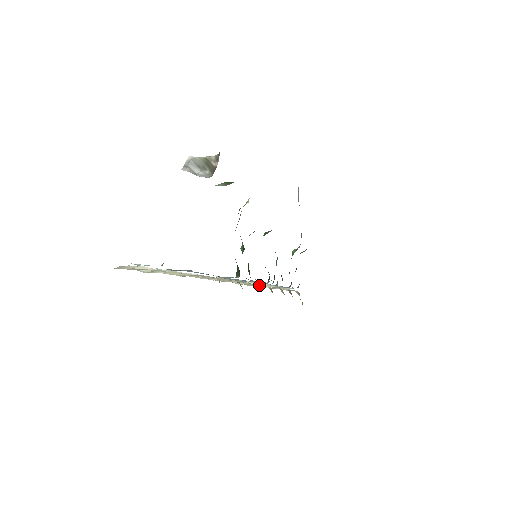
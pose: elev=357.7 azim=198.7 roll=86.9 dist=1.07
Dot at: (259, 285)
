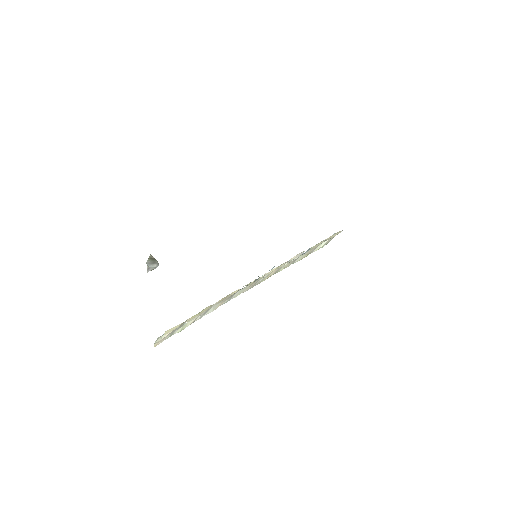
Dot at: (280, 266)
